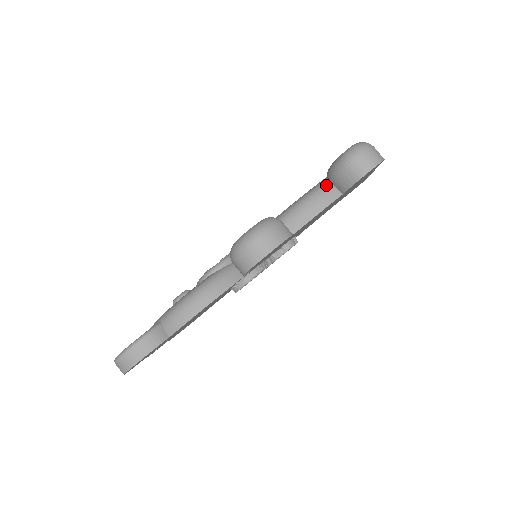
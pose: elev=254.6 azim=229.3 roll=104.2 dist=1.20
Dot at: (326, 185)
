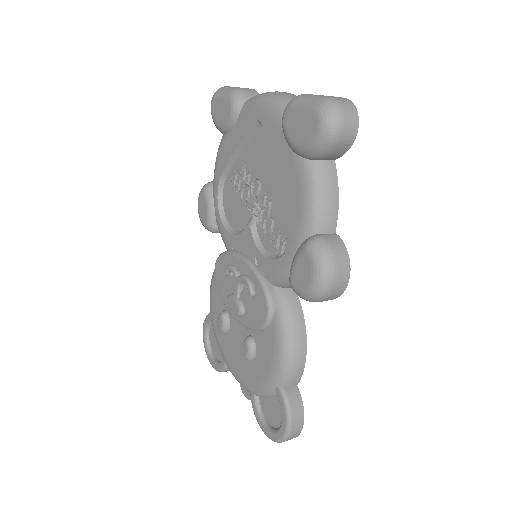
Dot at: (317, 167)
